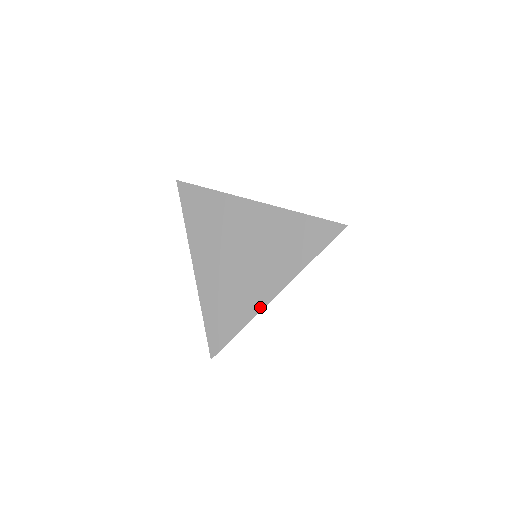
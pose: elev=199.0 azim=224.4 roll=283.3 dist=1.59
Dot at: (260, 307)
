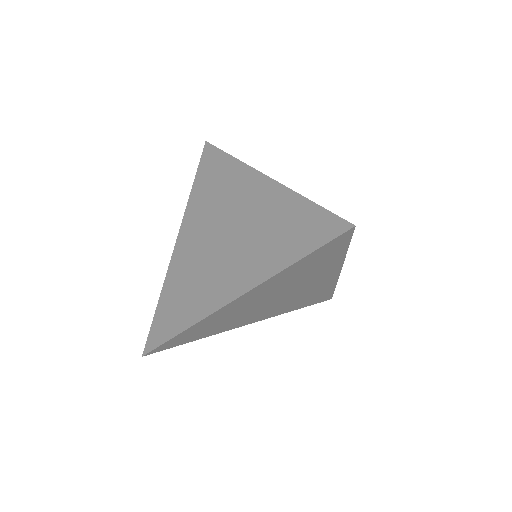
Dot at: (213, 308)
